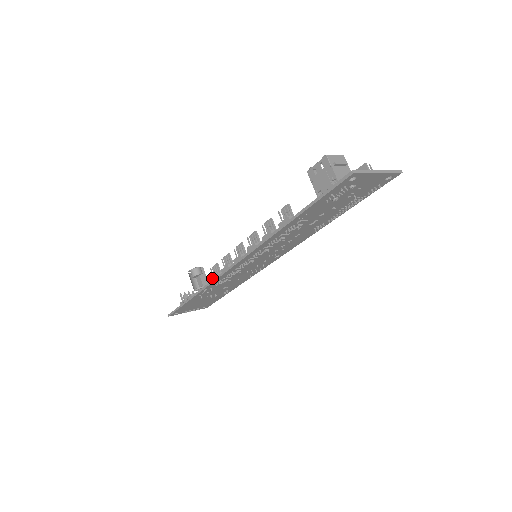
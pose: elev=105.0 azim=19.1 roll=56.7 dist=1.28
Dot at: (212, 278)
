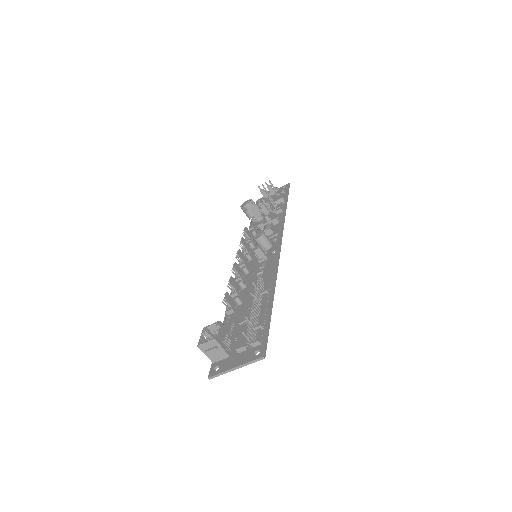
Dot at: occluded
